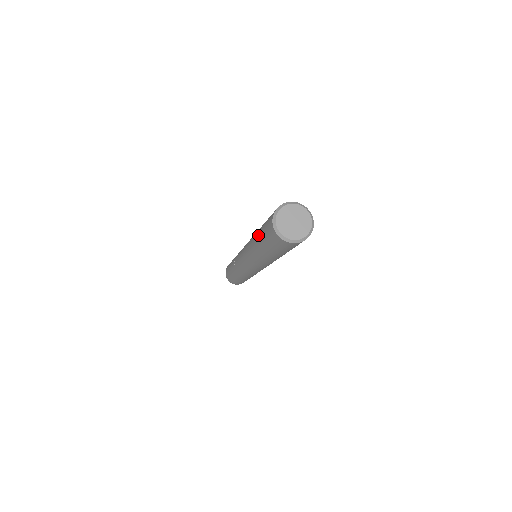
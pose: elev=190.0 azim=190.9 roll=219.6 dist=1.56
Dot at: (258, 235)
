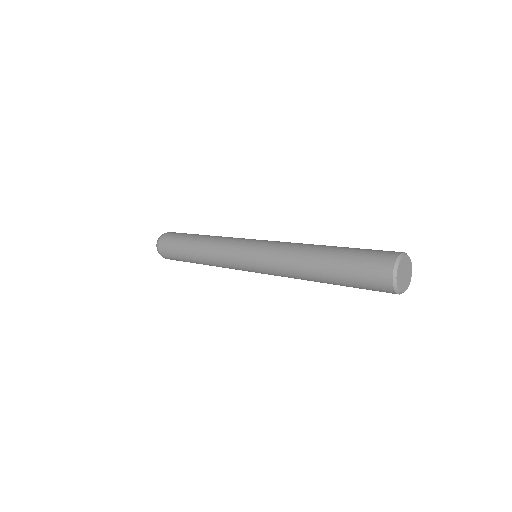
Dot at: (331, 278)
